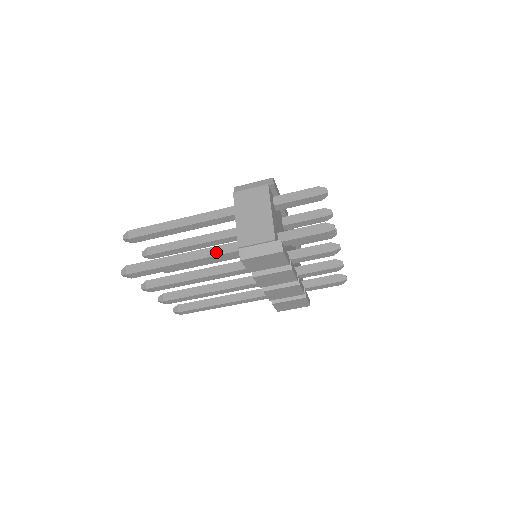
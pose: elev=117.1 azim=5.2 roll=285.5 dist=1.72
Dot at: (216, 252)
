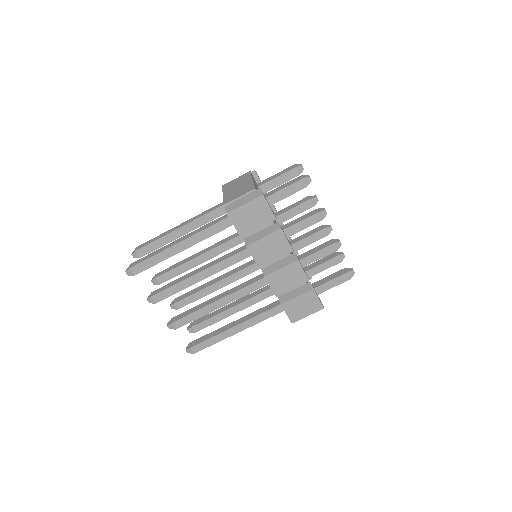
Dot at: (208, 226)
